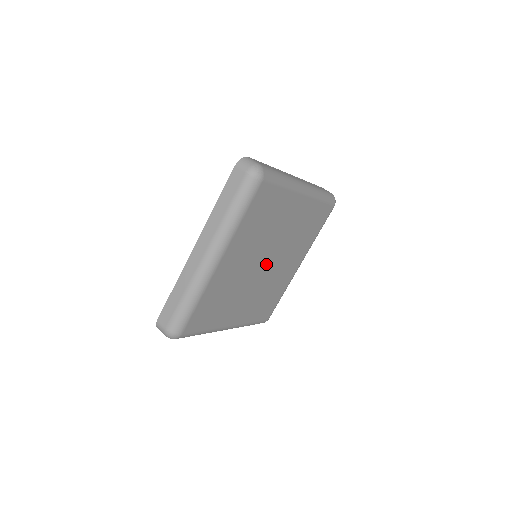
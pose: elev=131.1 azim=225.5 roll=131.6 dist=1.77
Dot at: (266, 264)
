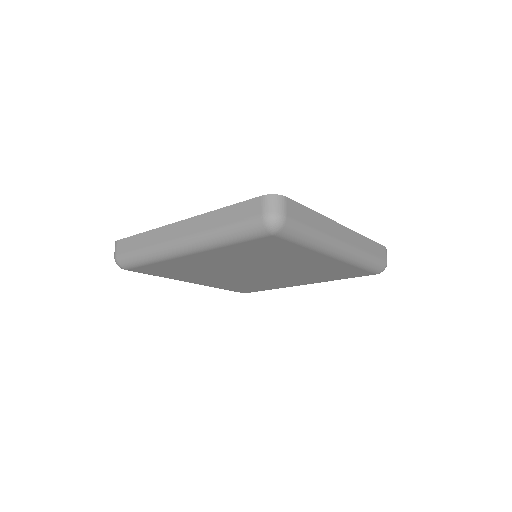
Dot at: (256, 272)
